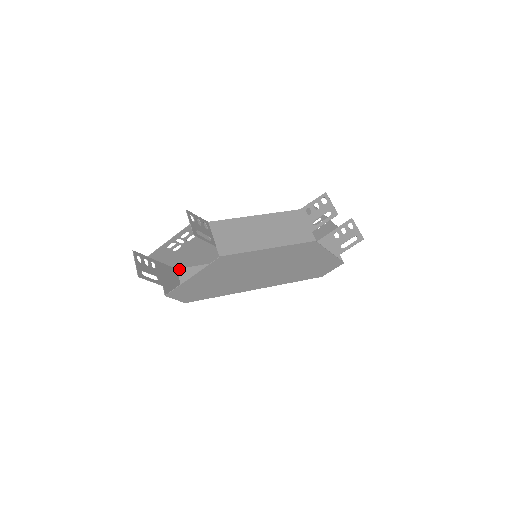
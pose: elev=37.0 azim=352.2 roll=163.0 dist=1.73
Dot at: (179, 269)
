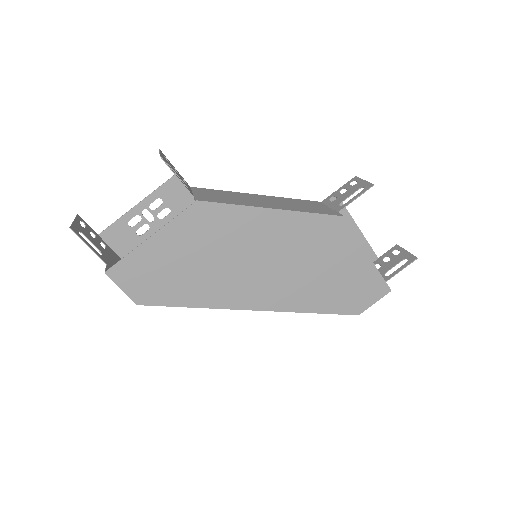
Dot at: occluded
